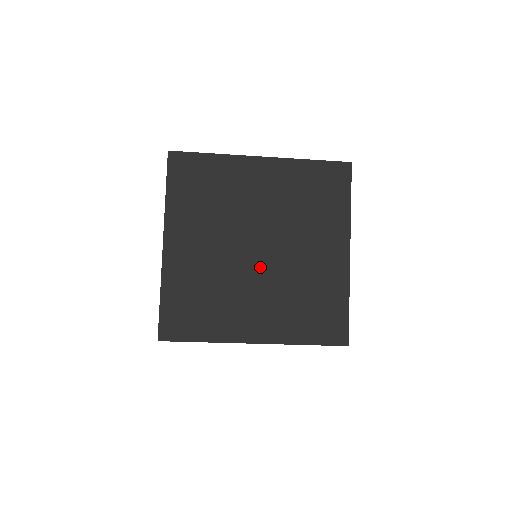
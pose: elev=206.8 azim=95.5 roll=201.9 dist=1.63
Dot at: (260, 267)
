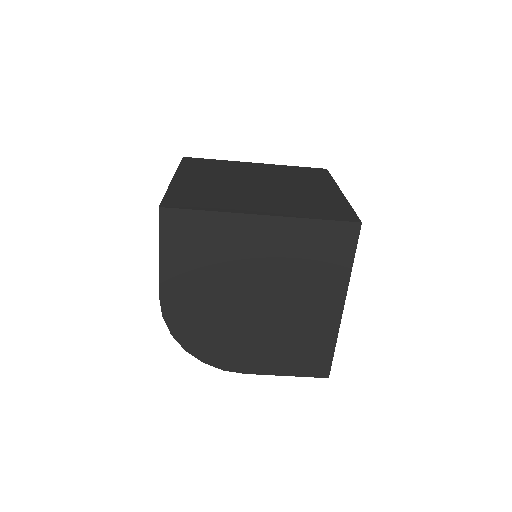
Dot at: (261, 190)
